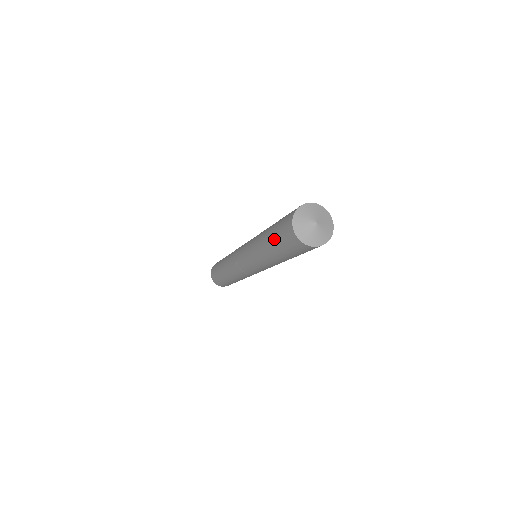
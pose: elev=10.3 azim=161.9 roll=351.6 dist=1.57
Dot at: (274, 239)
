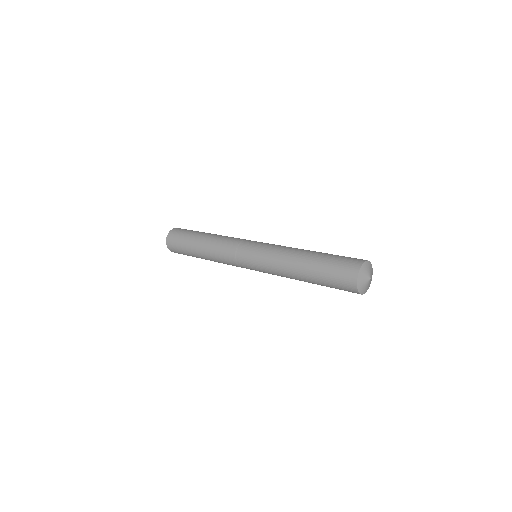
Dot at: (321, 273)
